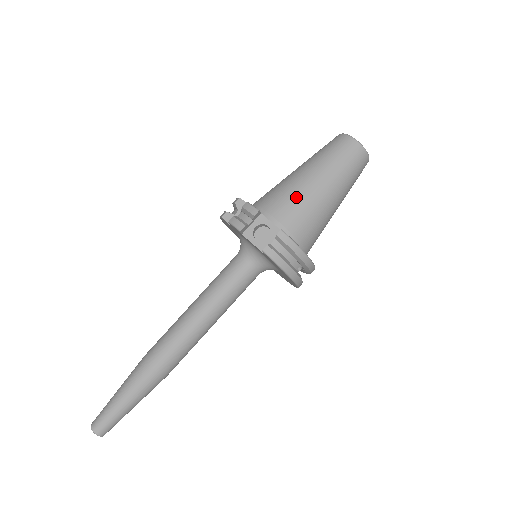
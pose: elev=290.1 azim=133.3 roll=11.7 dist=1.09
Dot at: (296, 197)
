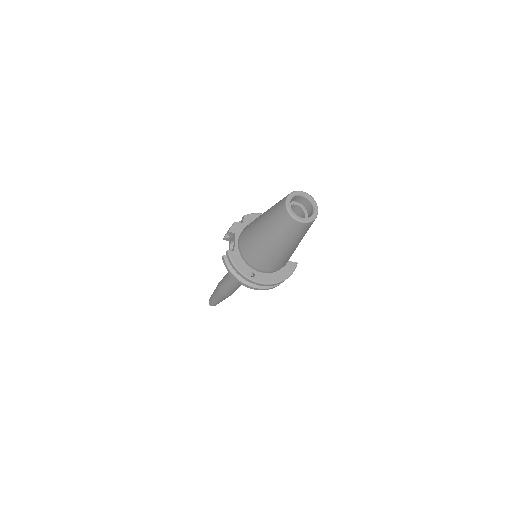
Dot at: (250, 231)
